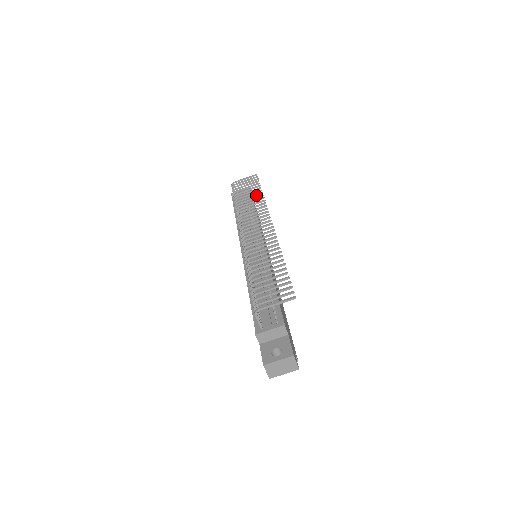
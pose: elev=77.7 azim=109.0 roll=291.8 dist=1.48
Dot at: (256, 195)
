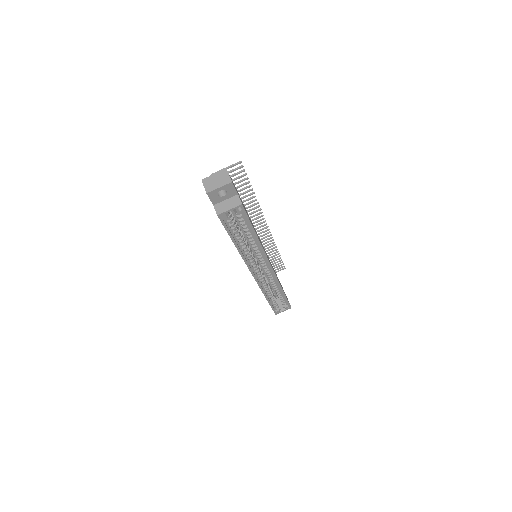
Dot at: (273, 253)
